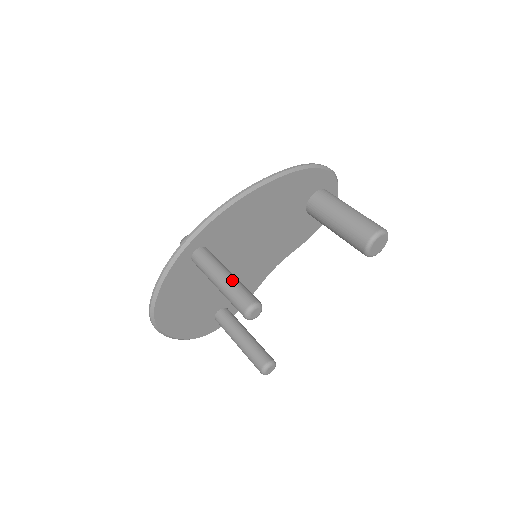
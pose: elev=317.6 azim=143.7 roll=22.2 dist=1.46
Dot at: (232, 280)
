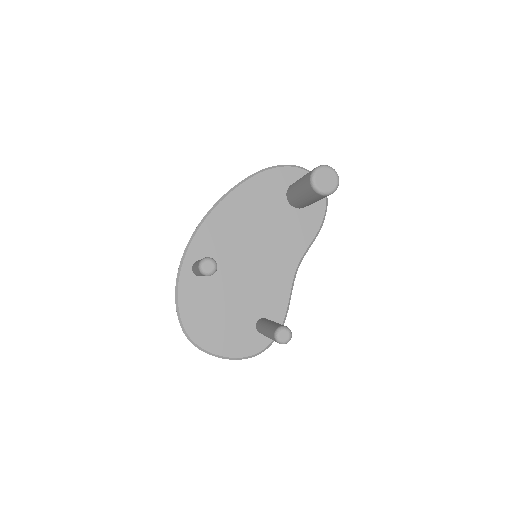
Dot at: occluded
